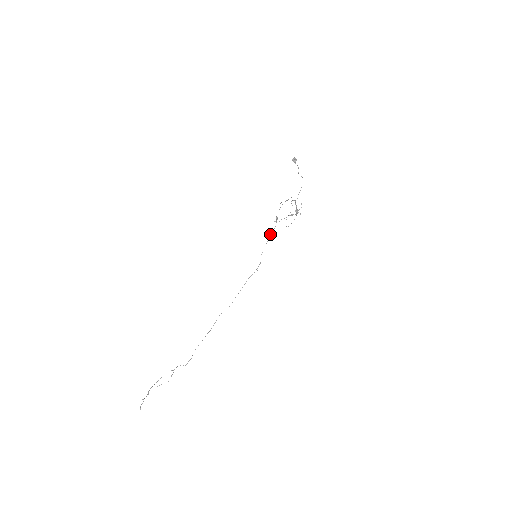
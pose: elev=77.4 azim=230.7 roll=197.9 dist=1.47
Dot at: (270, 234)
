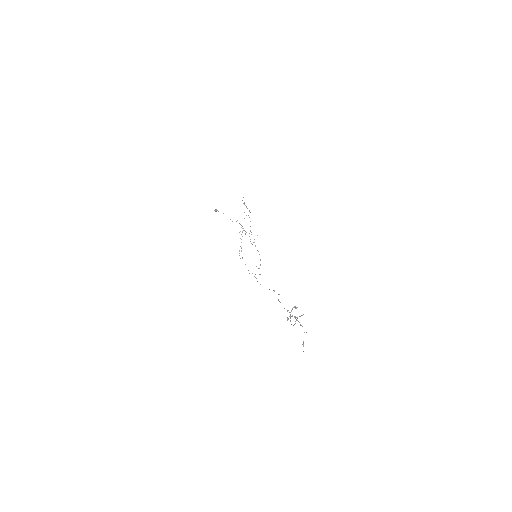
Dot at: occluded
